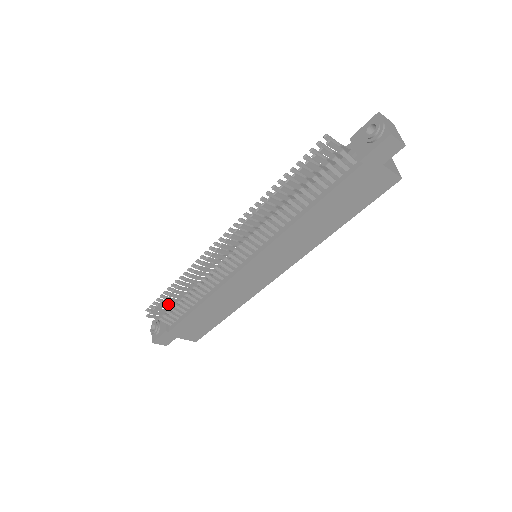
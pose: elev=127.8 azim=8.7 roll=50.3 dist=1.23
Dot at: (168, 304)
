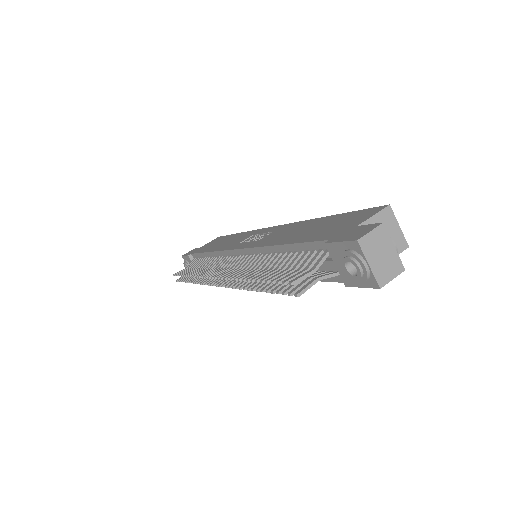
Dot at: occluded
